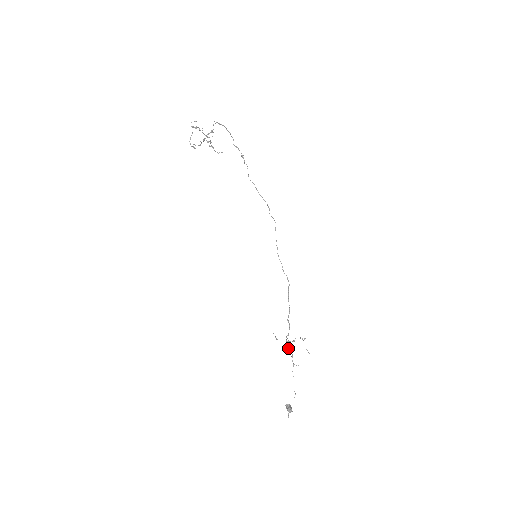
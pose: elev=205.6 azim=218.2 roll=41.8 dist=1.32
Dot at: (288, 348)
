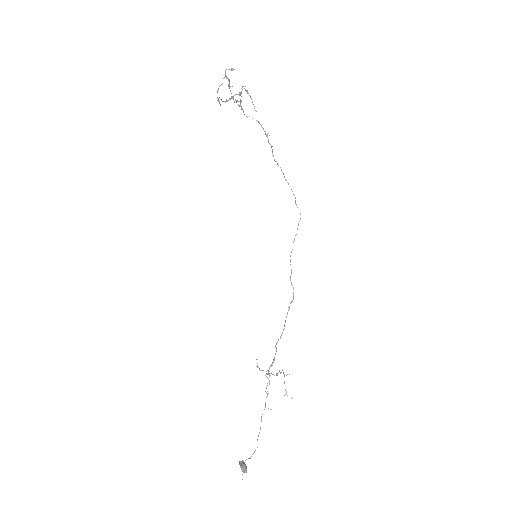
Dot at: (267, 383)
